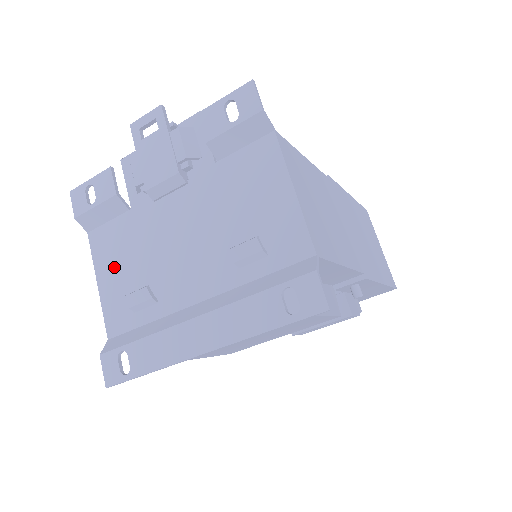
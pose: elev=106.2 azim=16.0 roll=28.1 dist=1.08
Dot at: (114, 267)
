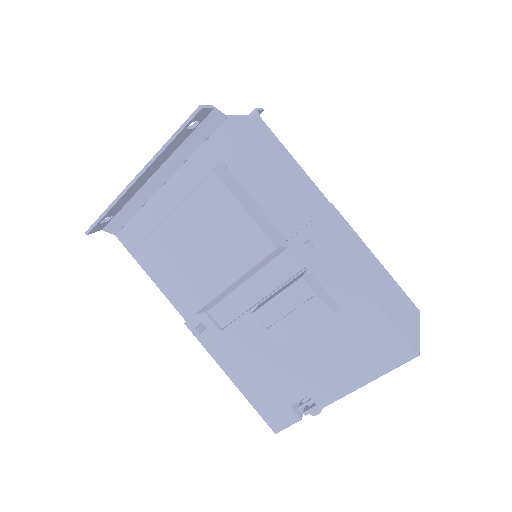
Dot at: occluded
